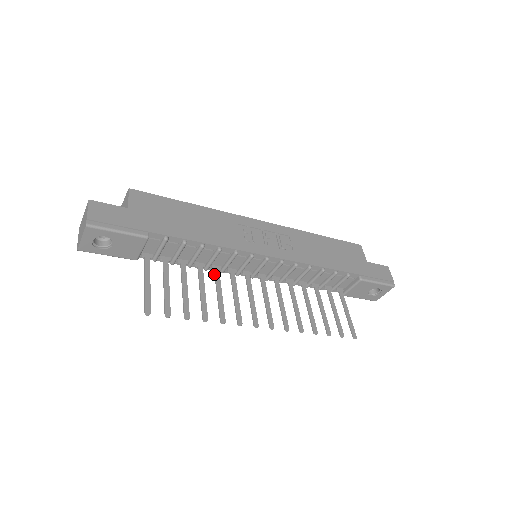
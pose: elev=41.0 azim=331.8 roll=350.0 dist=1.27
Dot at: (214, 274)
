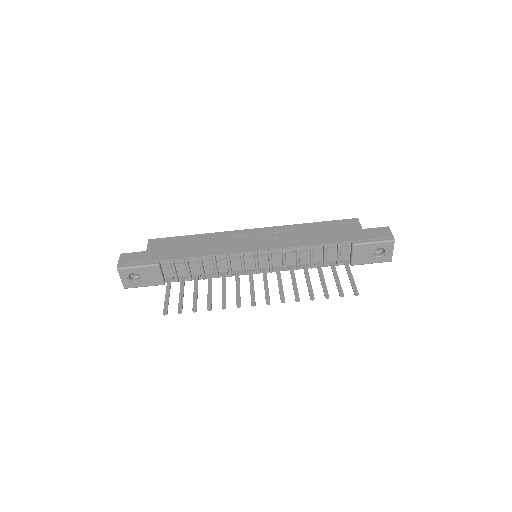
Dot at: occluded
